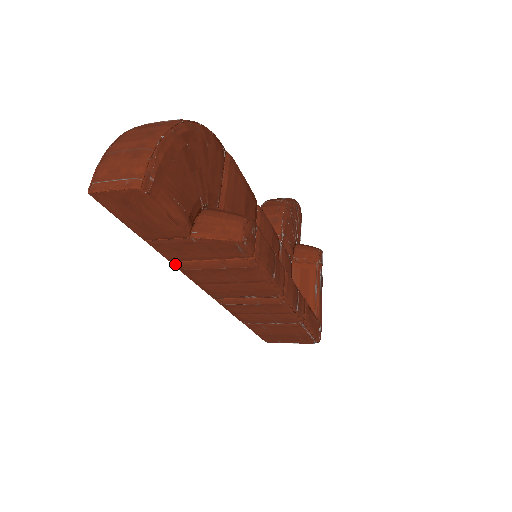
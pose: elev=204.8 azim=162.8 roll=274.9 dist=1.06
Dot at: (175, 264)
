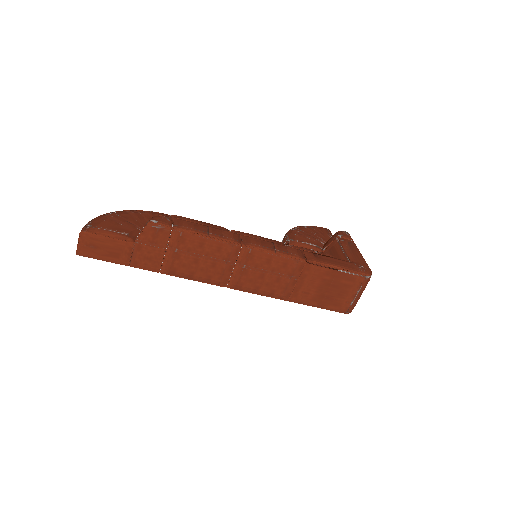
Dot at: (163, 272)
